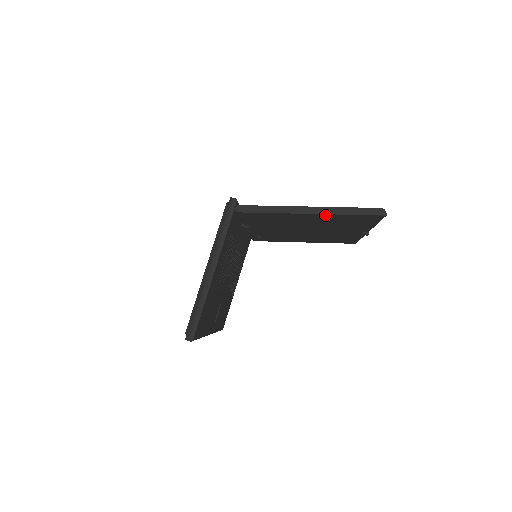
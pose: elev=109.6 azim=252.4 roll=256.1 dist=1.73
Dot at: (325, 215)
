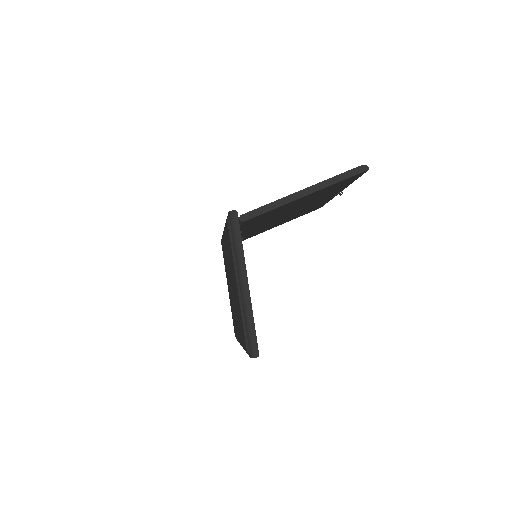
Dot at: (318, 191)
